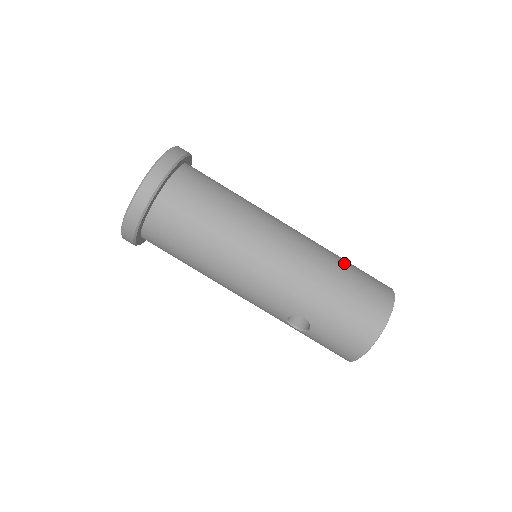
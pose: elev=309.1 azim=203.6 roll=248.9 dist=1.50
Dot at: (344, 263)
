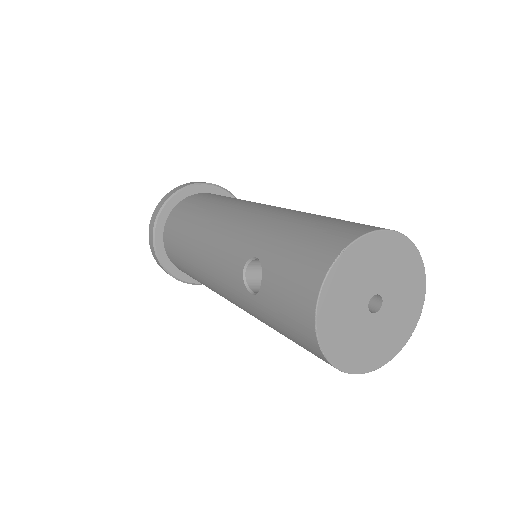
Dot at: occluded
